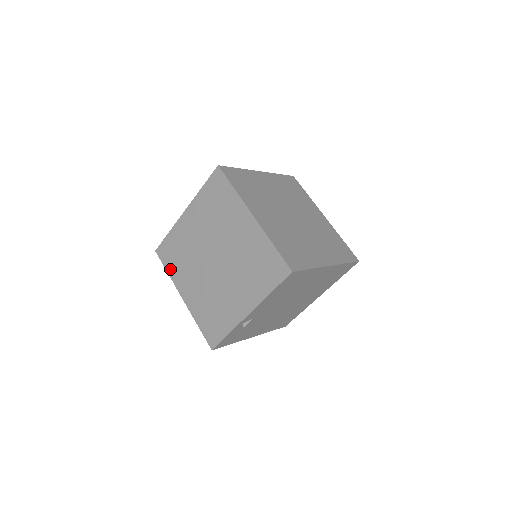
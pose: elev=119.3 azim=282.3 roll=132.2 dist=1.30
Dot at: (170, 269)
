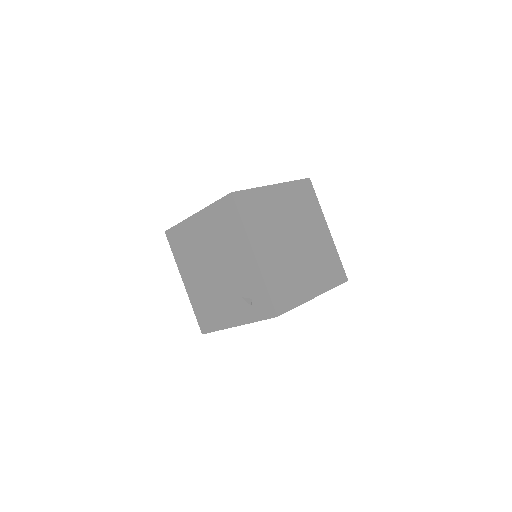
Dot at: occluded
